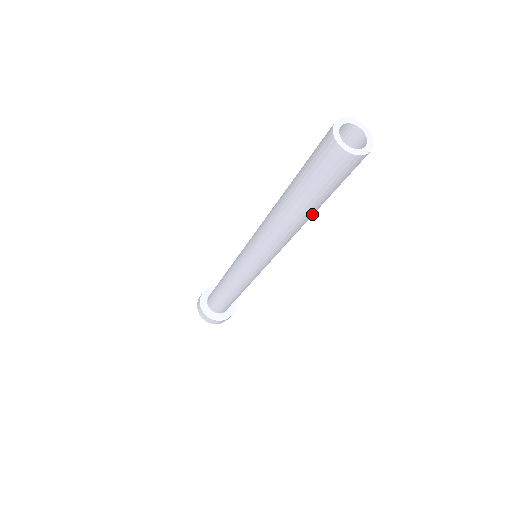
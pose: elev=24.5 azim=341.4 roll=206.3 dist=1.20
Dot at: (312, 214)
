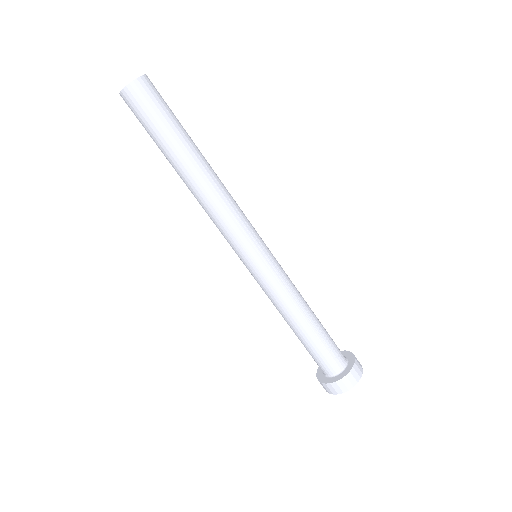
Dot at: (181, 167)
